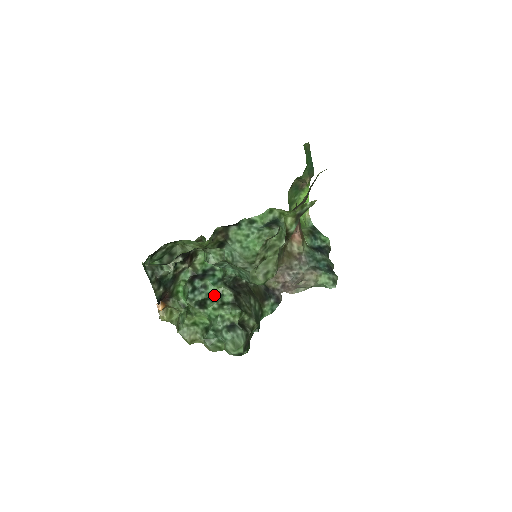
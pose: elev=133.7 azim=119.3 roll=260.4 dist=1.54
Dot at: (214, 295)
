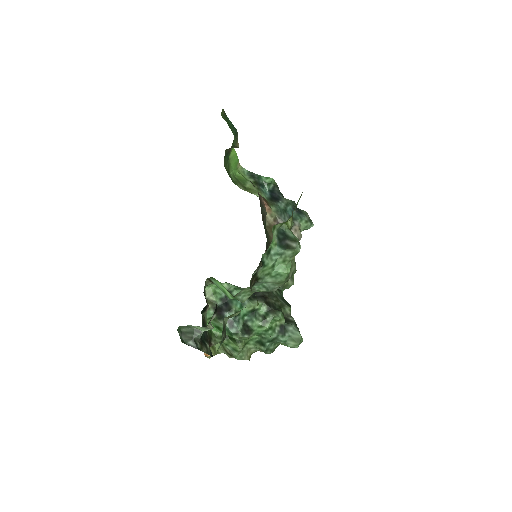
Dot at: (248, 314)
